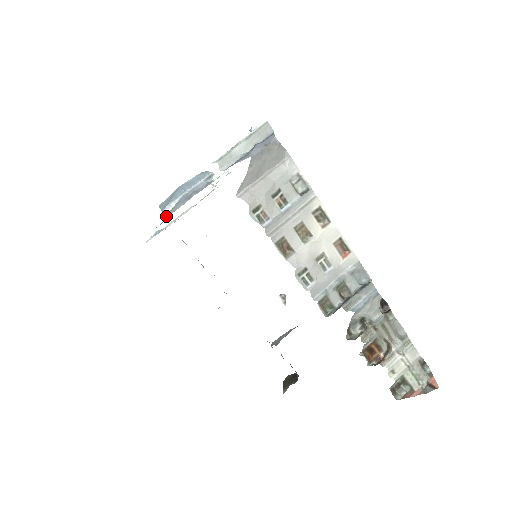
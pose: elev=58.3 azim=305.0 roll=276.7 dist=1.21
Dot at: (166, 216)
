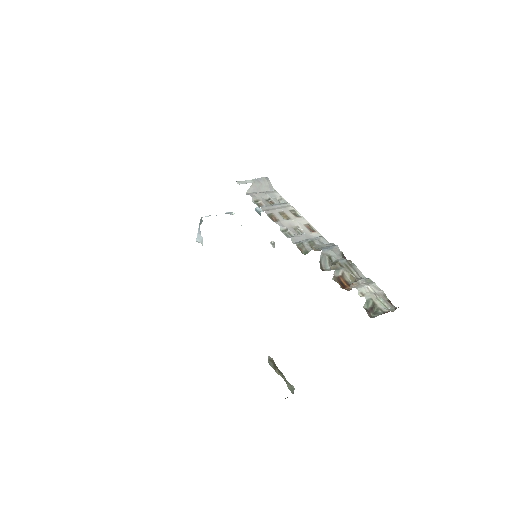
Dot at: occluded
